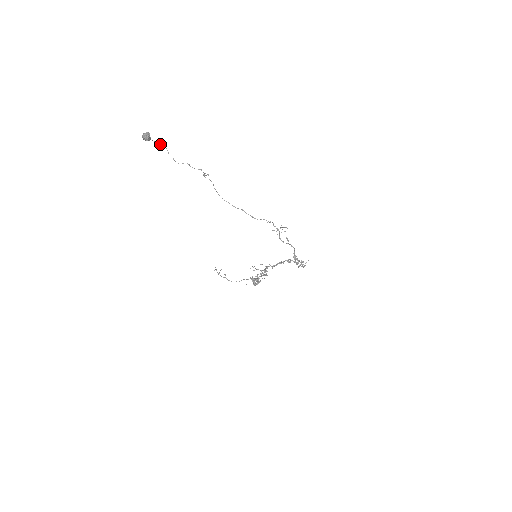
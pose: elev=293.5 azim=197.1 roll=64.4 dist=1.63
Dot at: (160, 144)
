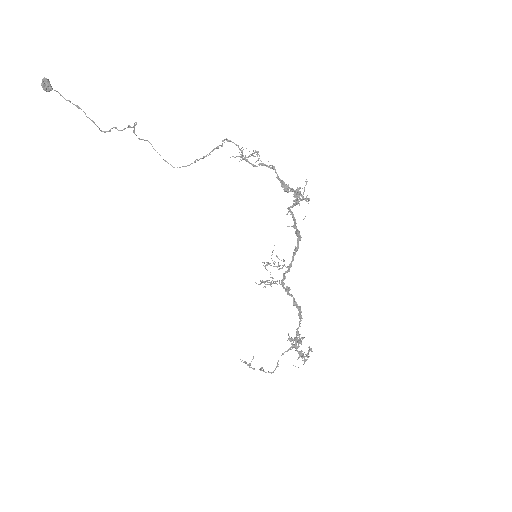
Dot at: (72, 103)
